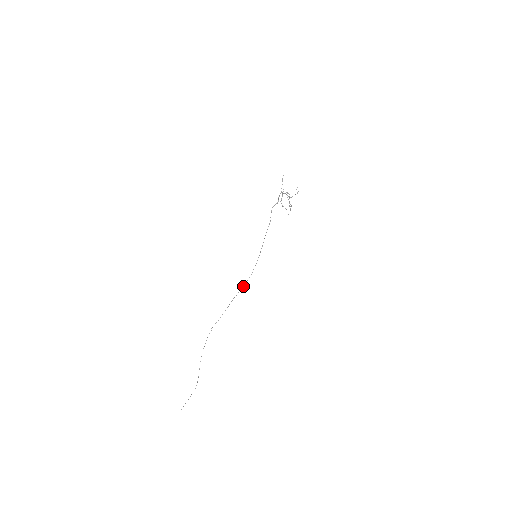
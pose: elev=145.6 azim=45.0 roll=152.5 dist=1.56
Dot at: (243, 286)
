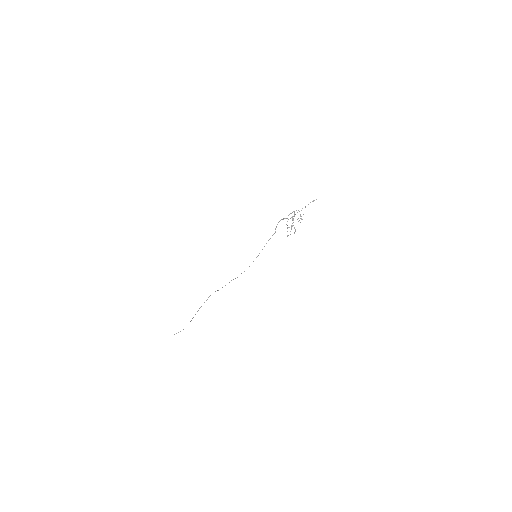
Dot at: occluded
